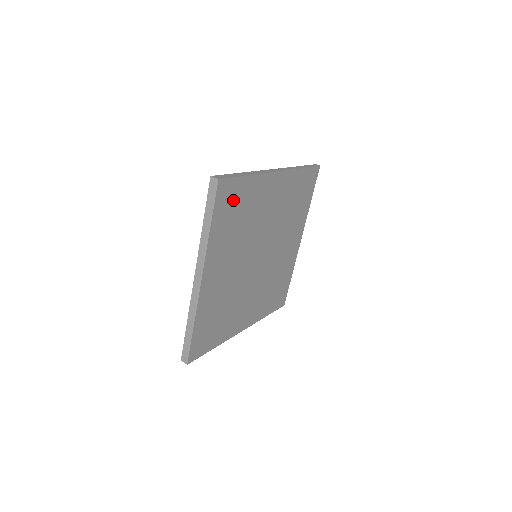
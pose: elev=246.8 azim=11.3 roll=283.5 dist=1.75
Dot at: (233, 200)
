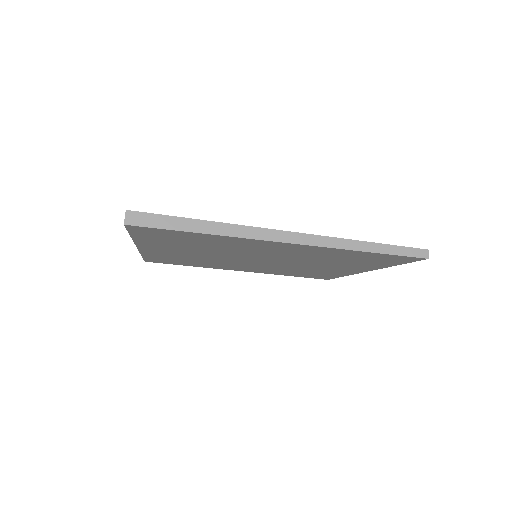
Dot at: (172, 236)
